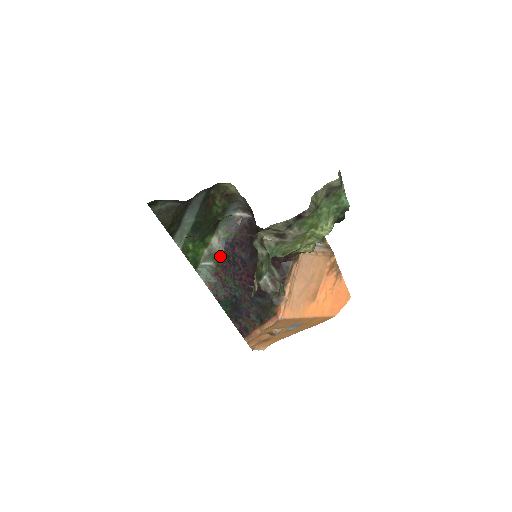
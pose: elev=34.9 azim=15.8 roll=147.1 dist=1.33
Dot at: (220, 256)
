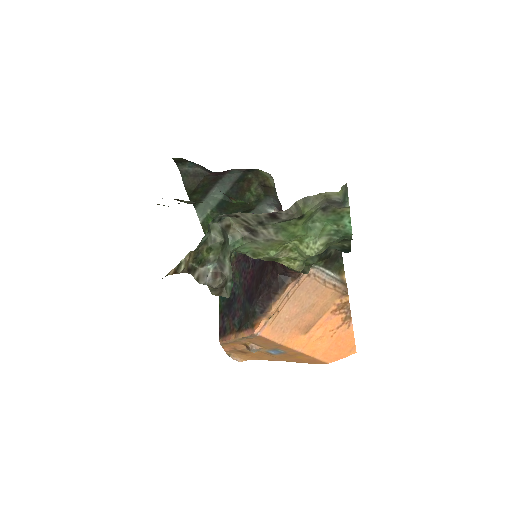
Dot at: occluded
